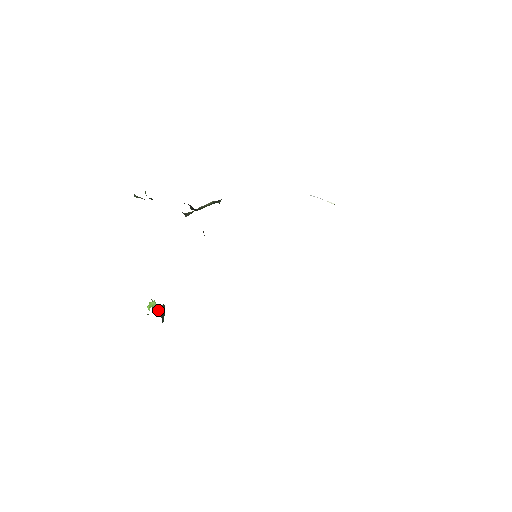
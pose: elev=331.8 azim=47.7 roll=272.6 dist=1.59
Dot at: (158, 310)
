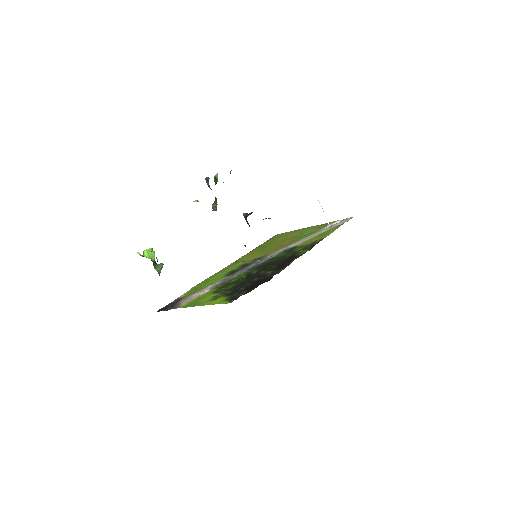
Dot at: (157, 269)
